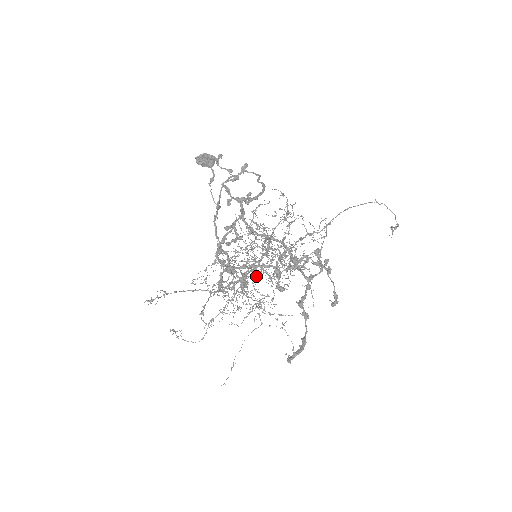
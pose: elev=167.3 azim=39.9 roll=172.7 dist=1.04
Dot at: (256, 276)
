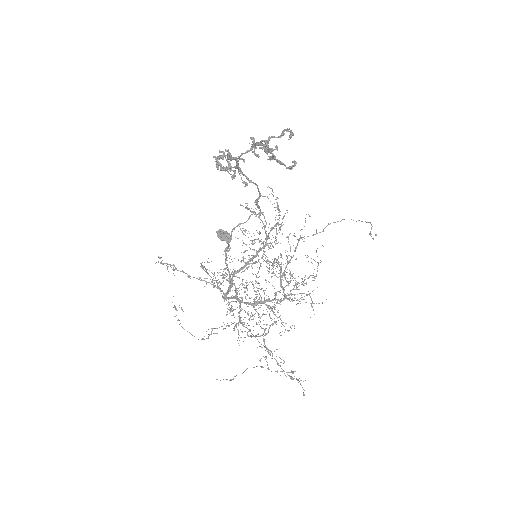
Dot at: (262, 315)
